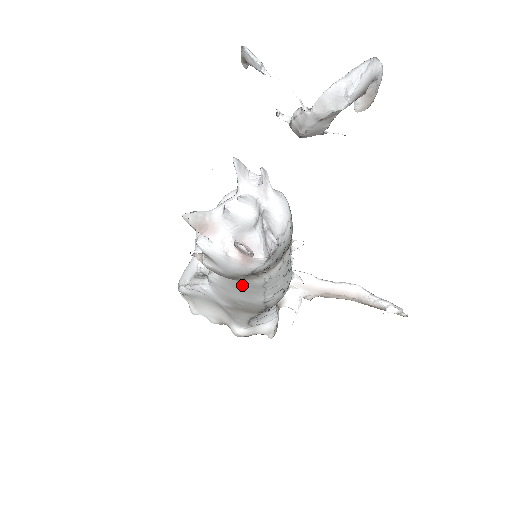
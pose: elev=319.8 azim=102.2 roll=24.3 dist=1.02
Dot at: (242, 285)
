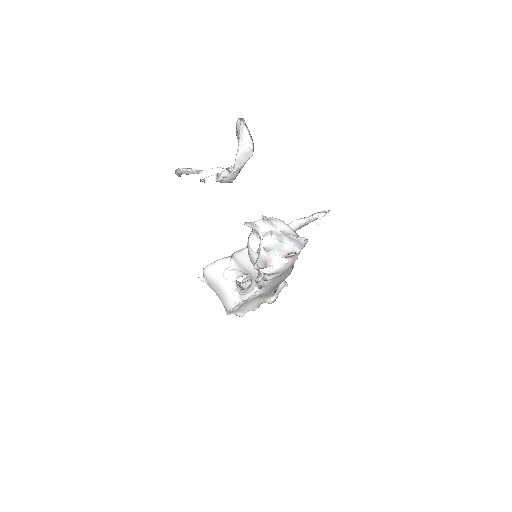
Dot at: occluded
